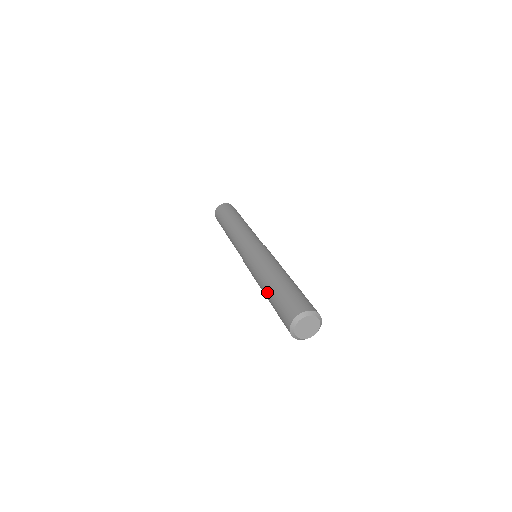
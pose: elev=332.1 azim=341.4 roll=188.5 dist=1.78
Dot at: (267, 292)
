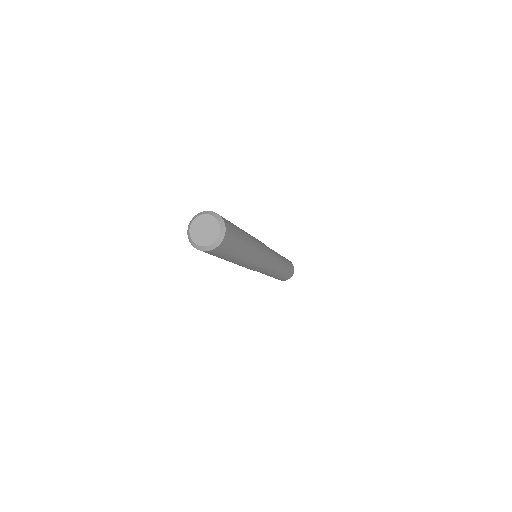
Dot at: occluded
